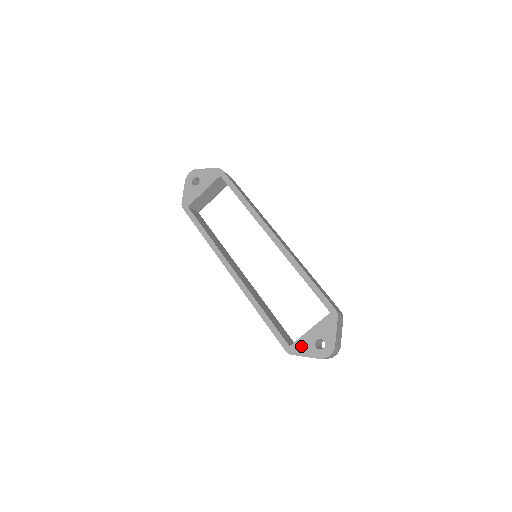
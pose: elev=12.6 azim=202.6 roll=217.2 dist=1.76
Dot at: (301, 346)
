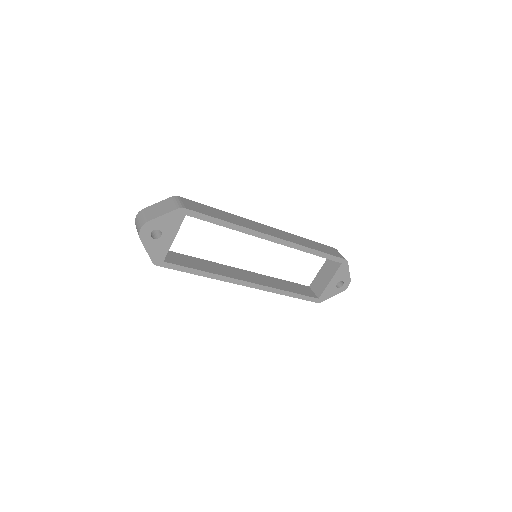
Dot at: (327, 294)
